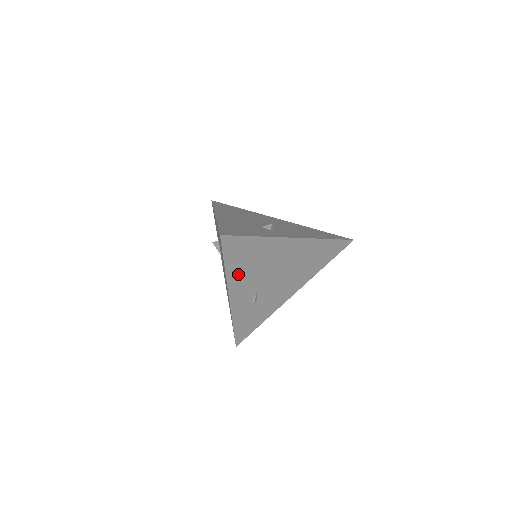
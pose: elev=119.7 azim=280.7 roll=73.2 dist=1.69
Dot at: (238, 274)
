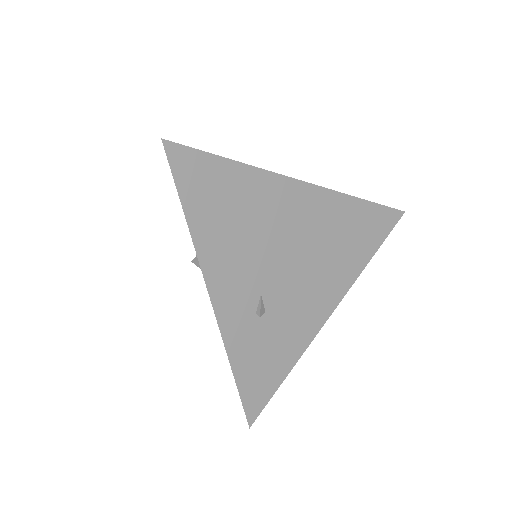
Dot at: (215, 241)
